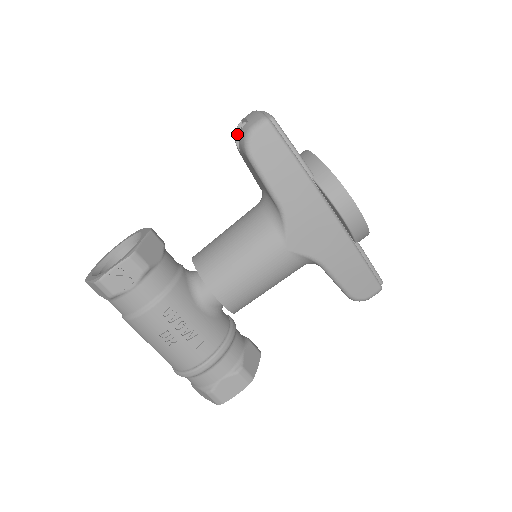
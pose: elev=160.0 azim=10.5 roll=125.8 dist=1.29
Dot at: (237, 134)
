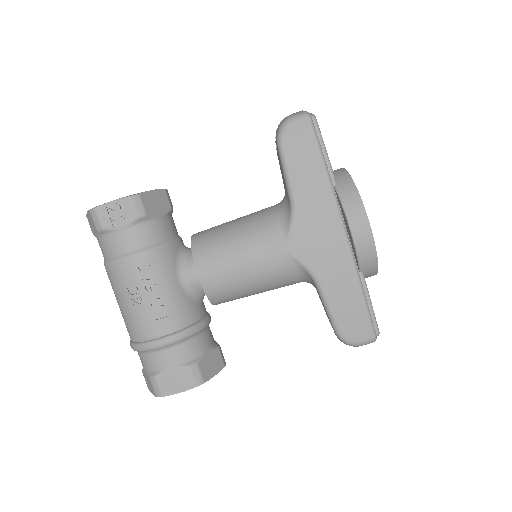
Dot at: occluded
